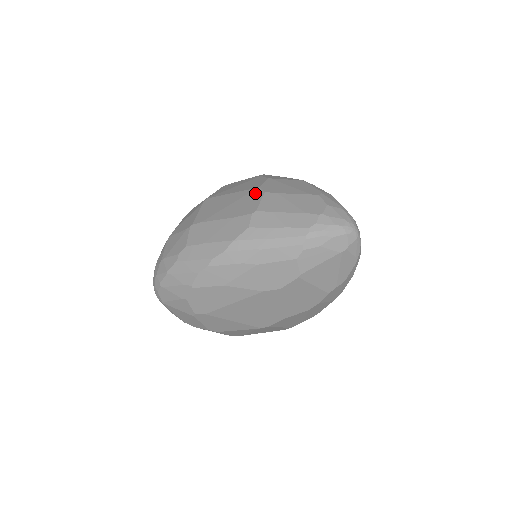
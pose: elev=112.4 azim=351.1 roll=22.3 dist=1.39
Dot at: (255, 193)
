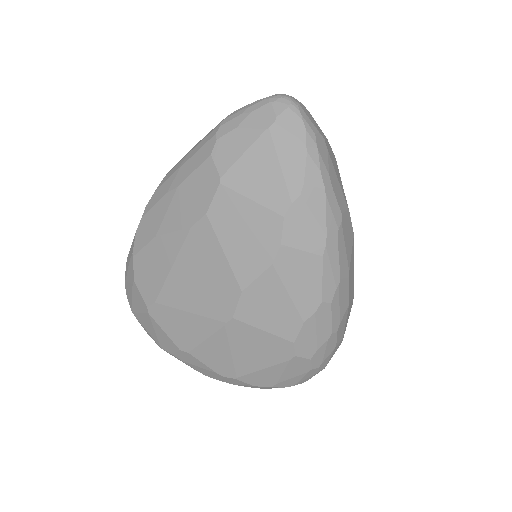
Dot at: occluded
